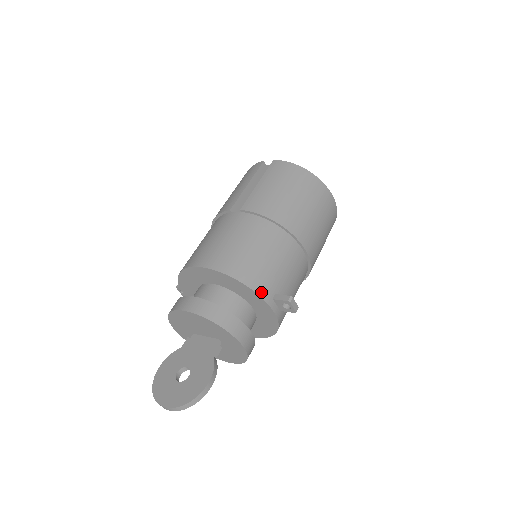
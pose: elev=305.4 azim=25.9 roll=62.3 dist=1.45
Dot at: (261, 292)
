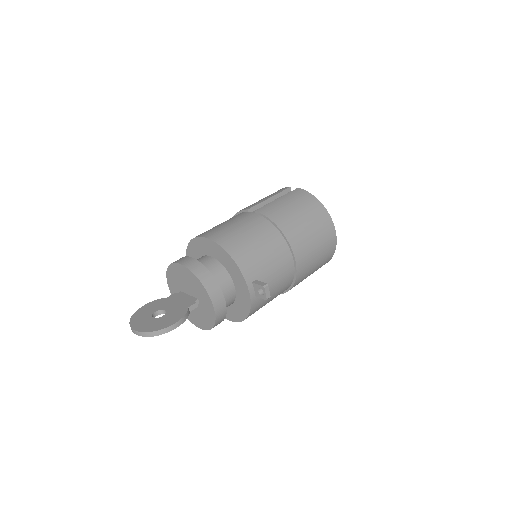
Dot at: (245, 272)
